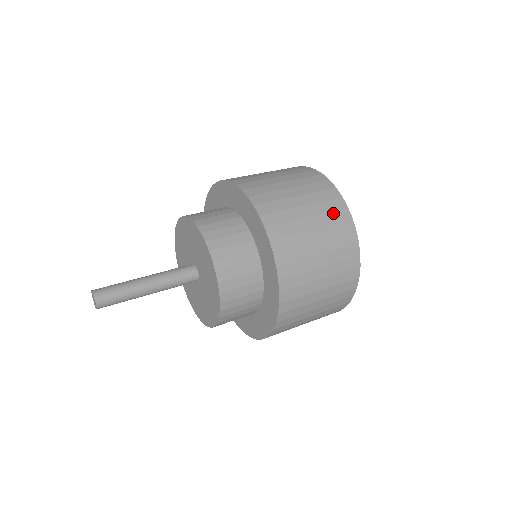
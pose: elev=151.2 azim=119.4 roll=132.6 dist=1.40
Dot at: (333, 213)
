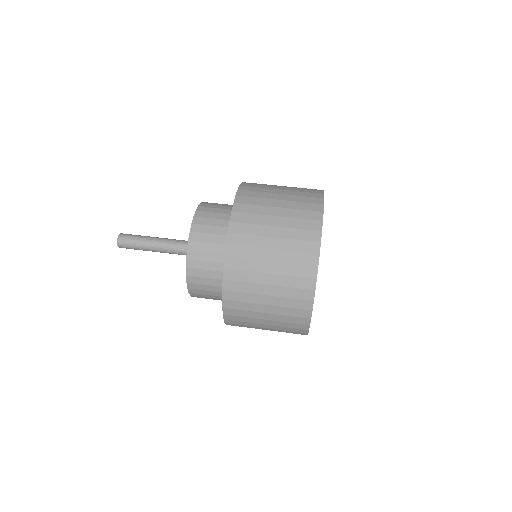
Dot at: (292, 324)
